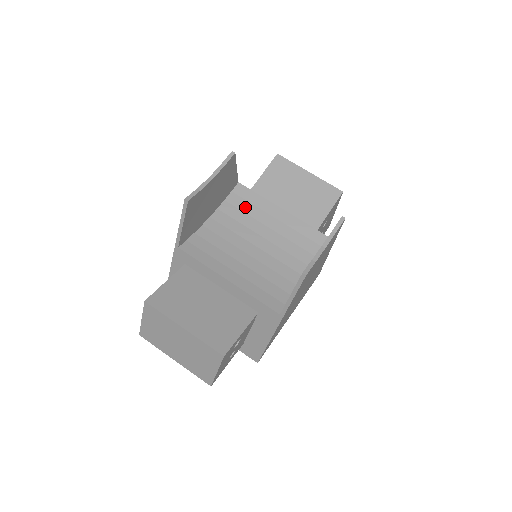
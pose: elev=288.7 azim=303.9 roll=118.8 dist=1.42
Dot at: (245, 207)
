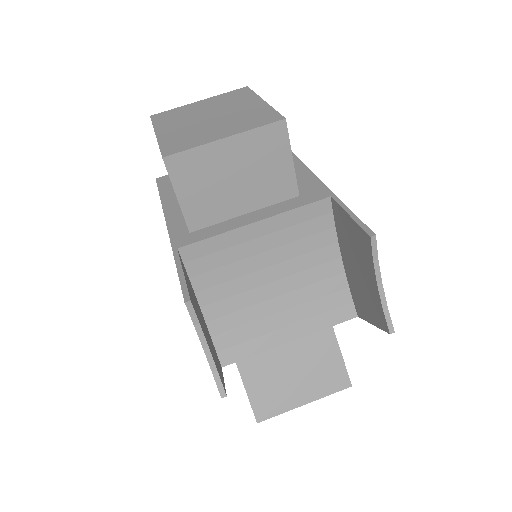
Dot at: (216, 262)
